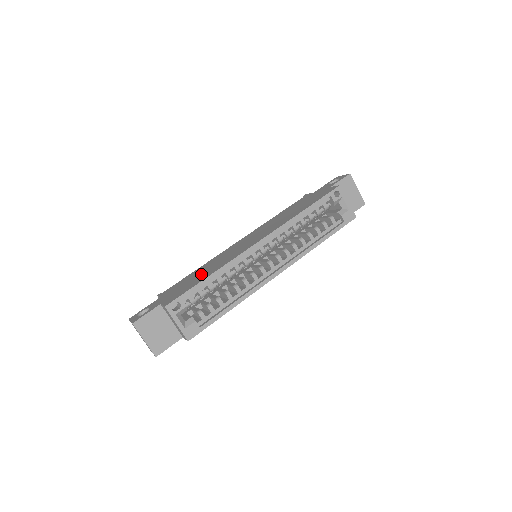
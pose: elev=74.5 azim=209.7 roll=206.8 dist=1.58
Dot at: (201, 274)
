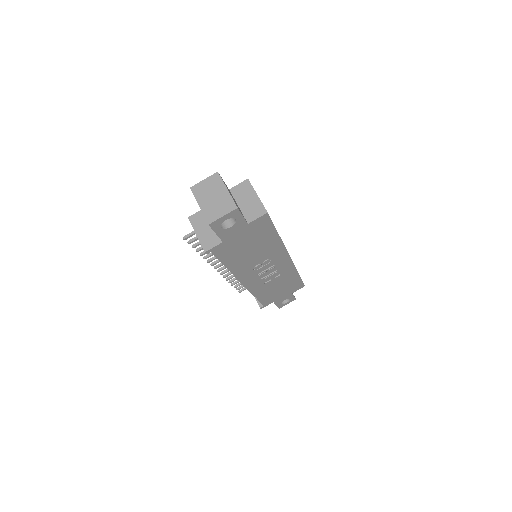
Dot at: occluded
